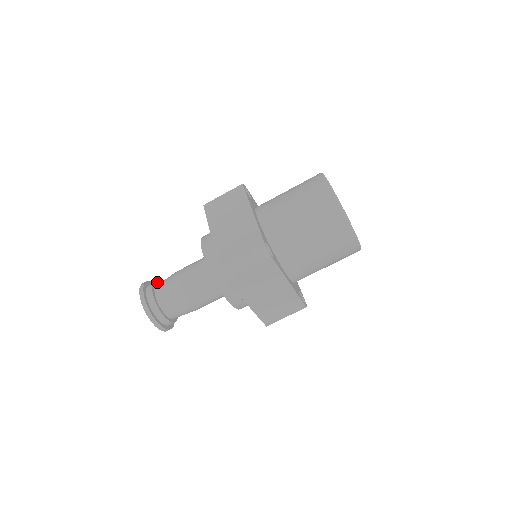
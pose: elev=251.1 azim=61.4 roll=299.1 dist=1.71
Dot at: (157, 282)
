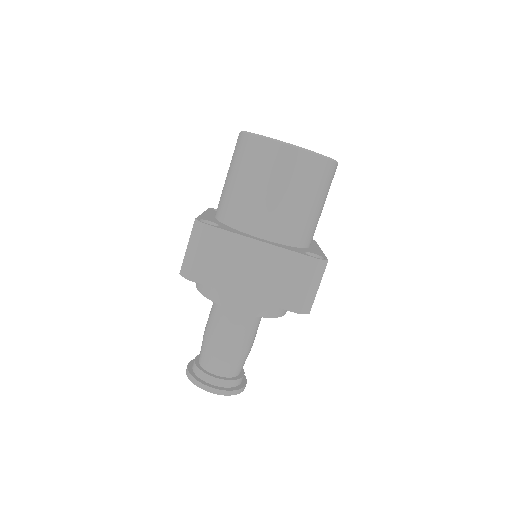
Dot at: occluded
